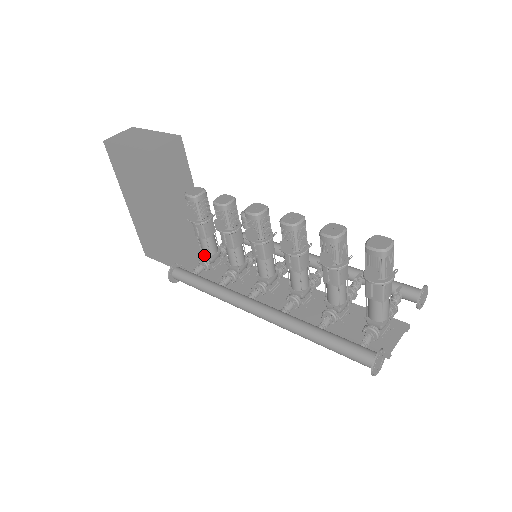
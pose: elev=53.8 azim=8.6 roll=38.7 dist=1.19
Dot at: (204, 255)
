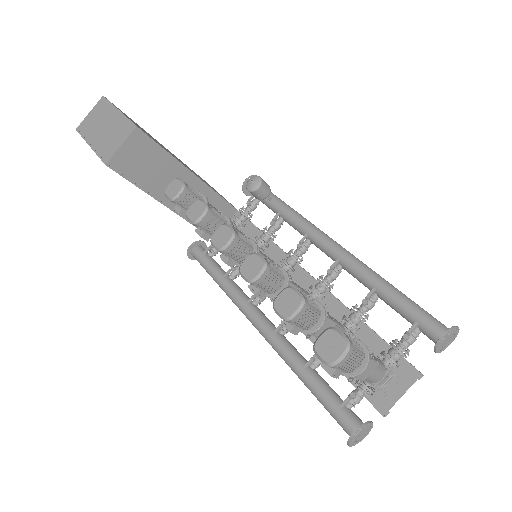
Dot at: occluded
